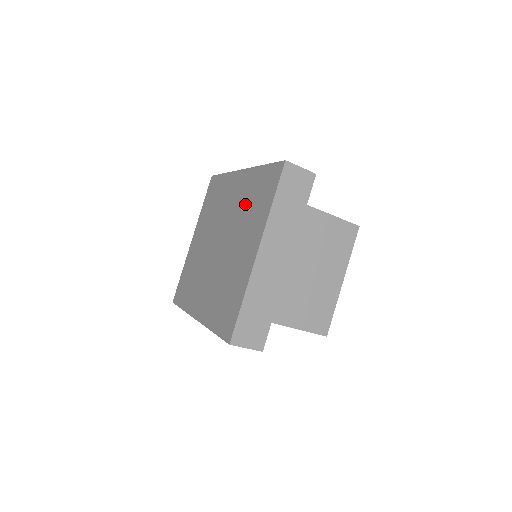
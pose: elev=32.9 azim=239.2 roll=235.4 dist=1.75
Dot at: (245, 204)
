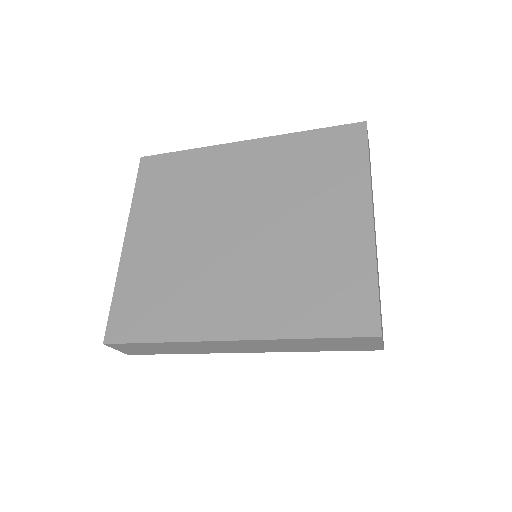
Dot at: (290, 174)
